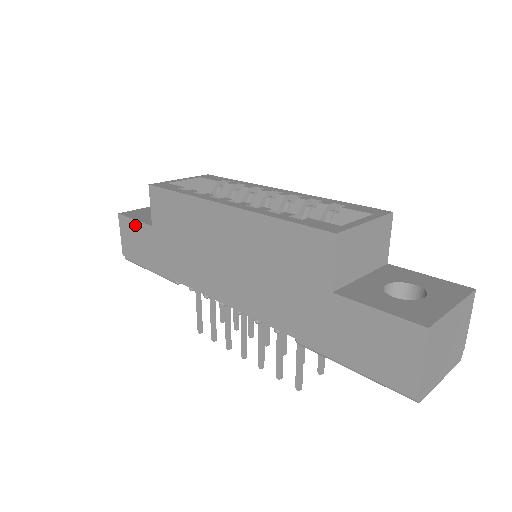
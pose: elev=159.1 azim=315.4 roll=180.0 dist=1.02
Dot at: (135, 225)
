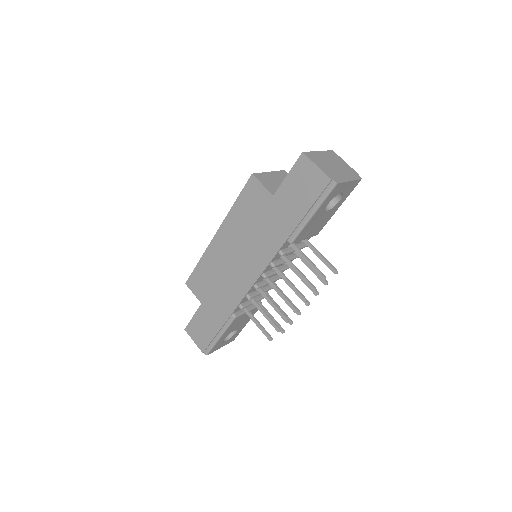
Dot at: (195, 319)
